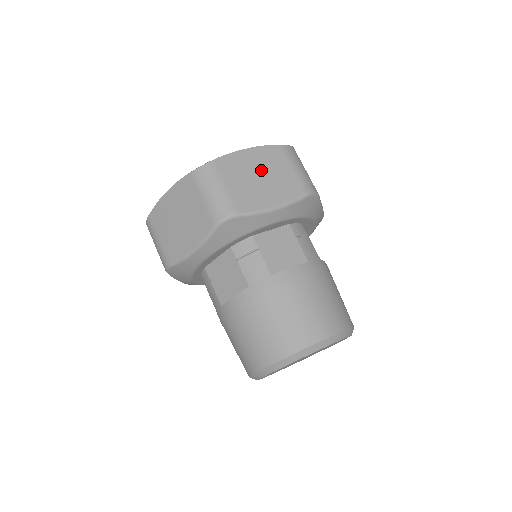
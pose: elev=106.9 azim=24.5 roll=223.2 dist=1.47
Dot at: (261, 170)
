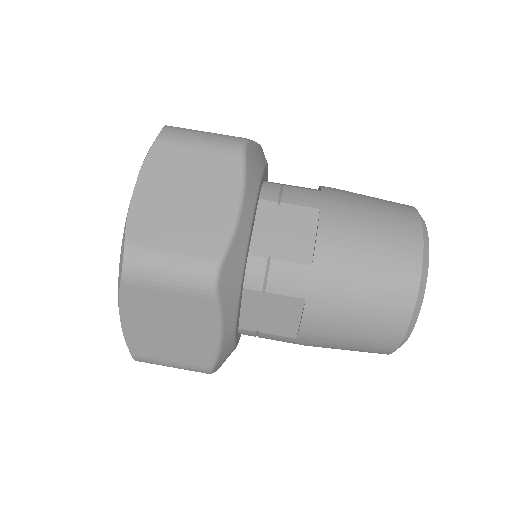
Dot at: (176, 189)
